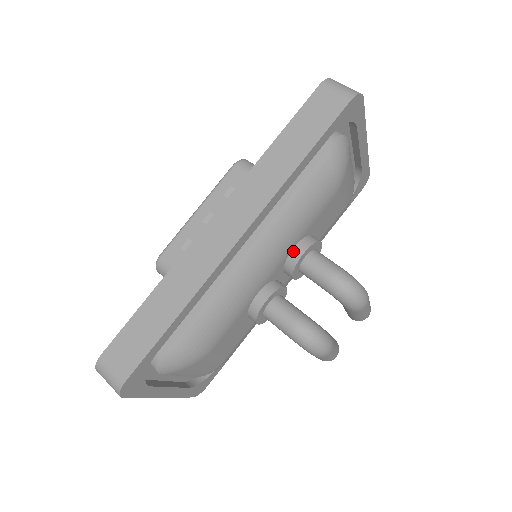
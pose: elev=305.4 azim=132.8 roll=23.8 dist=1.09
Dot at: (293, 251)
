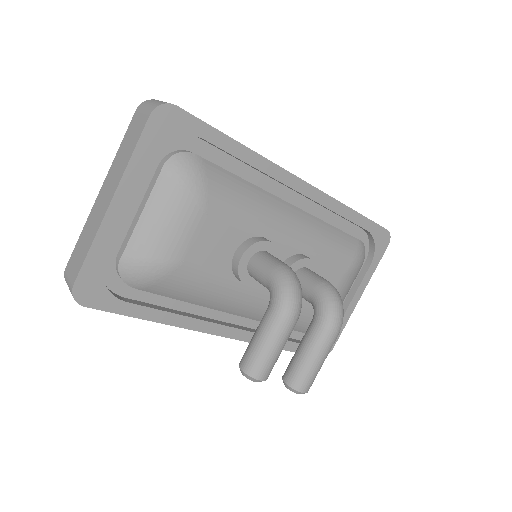
Dot at: (303, 255)
